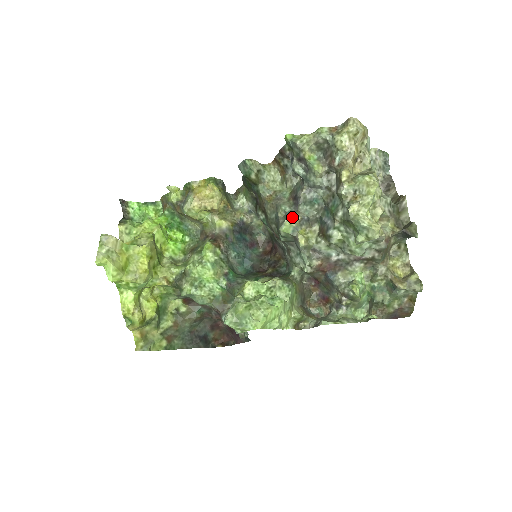
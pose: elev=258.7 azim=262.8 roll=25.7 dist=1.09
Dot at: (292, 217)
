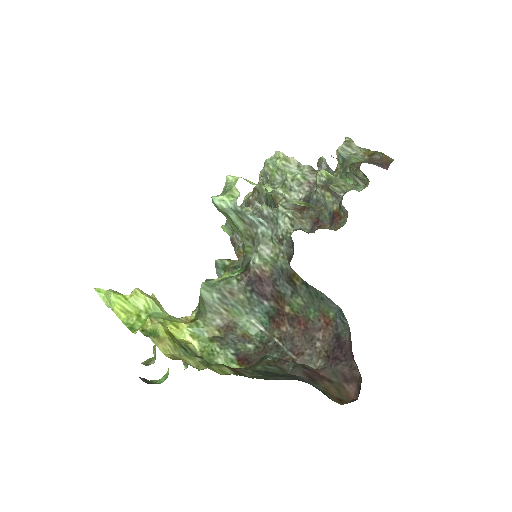
Dot at: occluded
